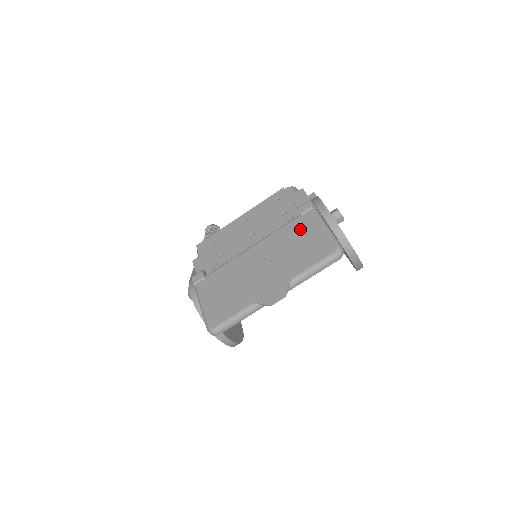
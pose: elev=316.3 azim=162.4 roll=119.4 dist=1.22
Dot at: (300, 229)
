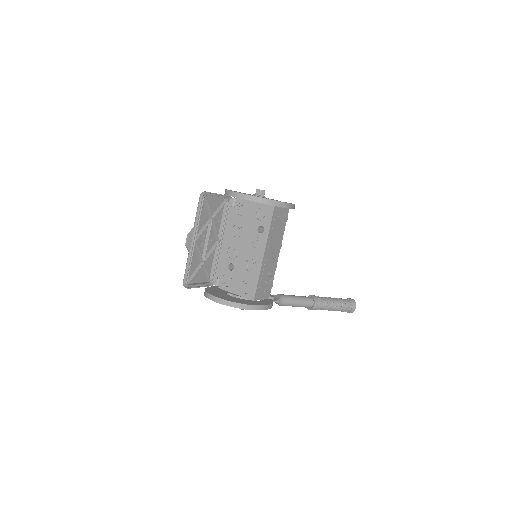
Dot at: (217, 209)
